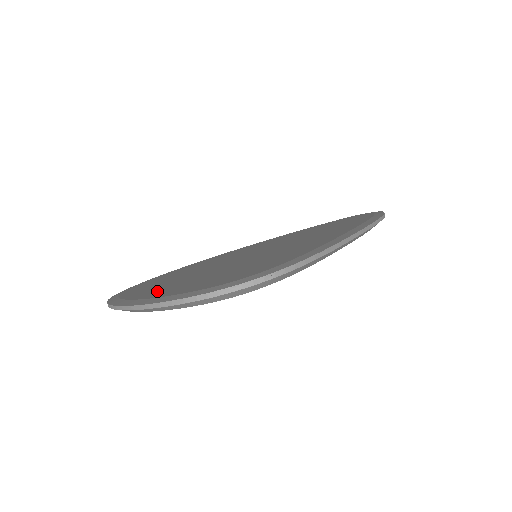
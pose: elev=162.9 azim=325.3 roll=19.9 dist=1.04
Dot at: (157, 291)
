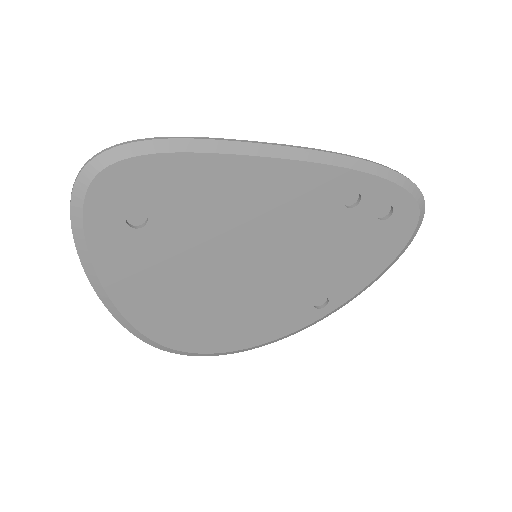
Dot at: occluded
